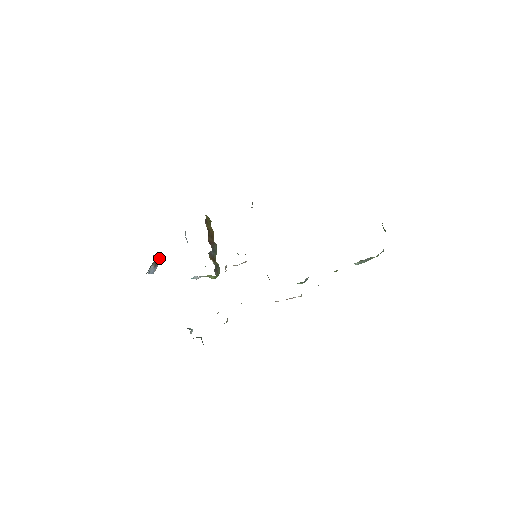
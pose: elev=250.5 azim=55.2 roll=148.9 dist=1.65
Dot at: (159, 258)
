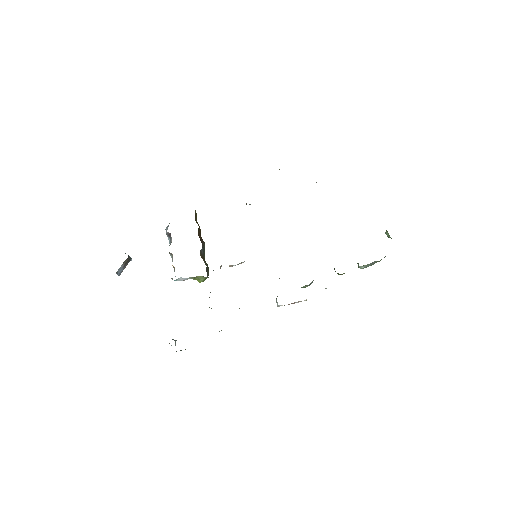
Dot at: (130, 257)
